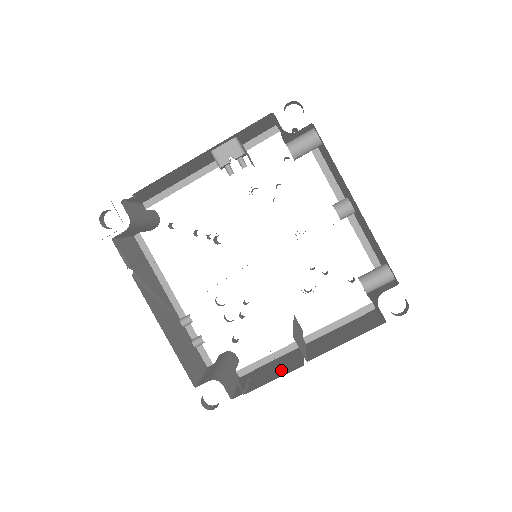
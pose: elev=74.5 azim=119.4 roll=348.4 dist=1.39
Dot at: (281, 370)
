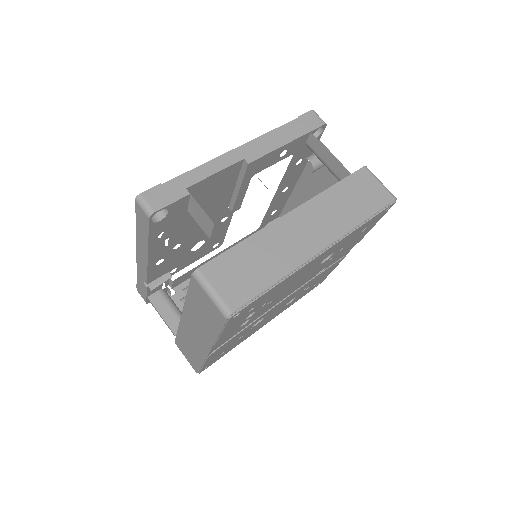
Dot at: occluded
